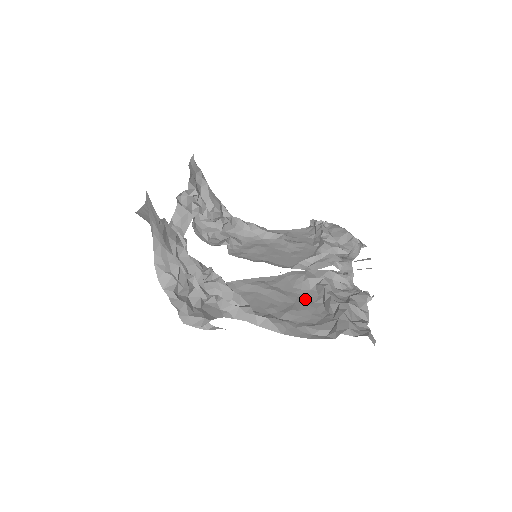
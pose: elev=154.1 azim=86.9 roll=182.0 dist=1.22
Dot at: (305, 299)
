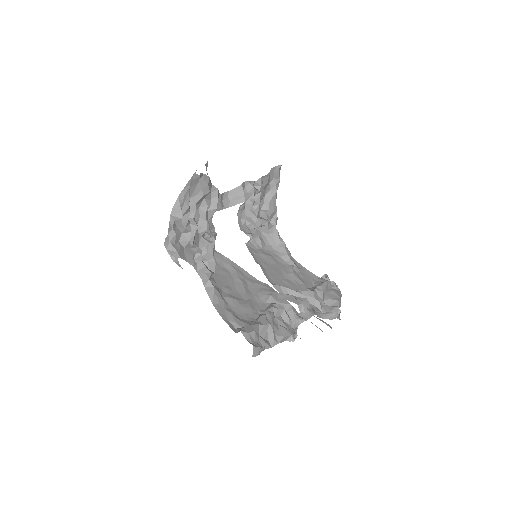
Dot at: (254, 304)
